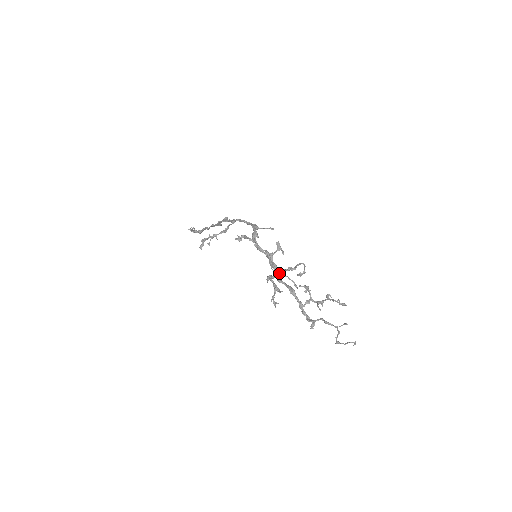
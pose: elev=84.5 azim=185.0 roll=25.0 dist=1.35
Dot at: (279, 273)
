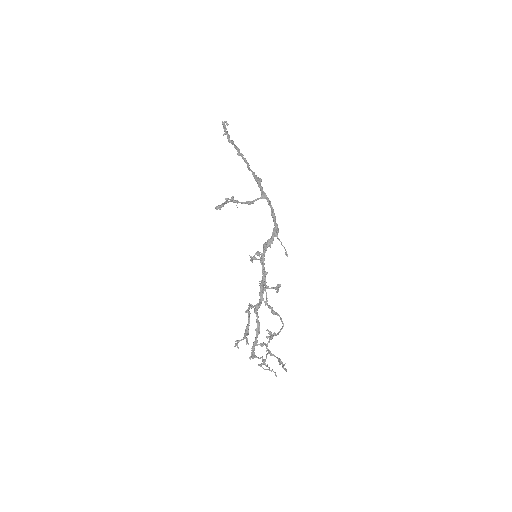
Dot at: (260, 305)
